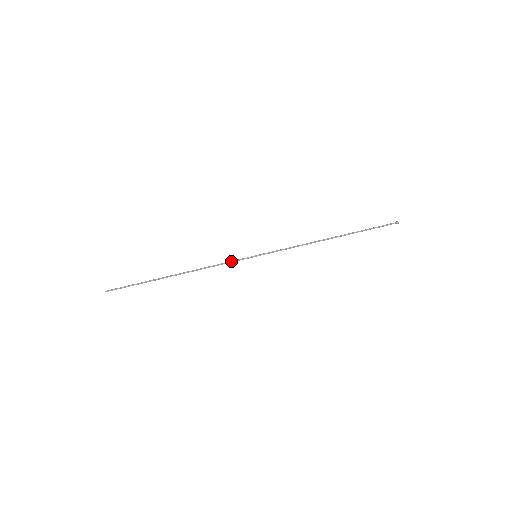
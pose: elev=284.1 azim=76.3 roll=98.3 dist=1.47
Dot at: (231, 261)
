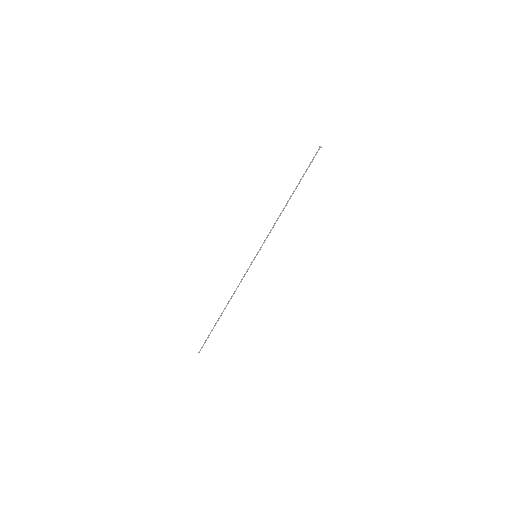
Dot at: occluded
